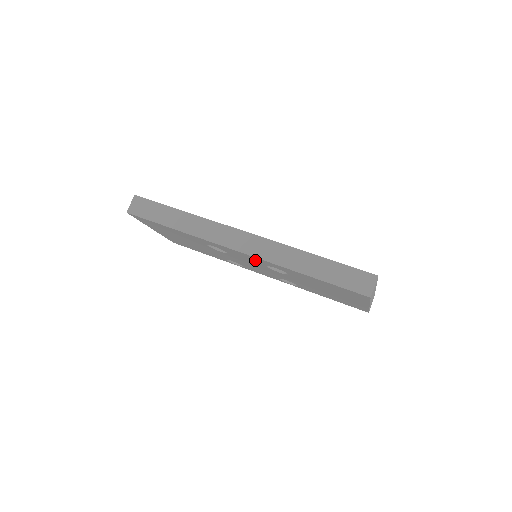
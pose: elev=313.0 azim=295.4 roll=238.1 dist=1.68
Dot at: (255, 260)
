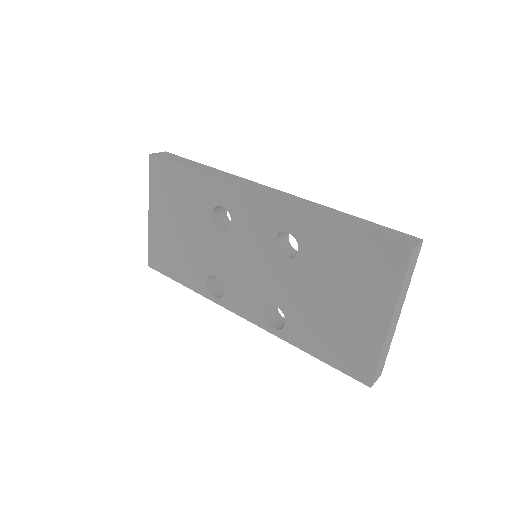
Dot at: (268, 220)
